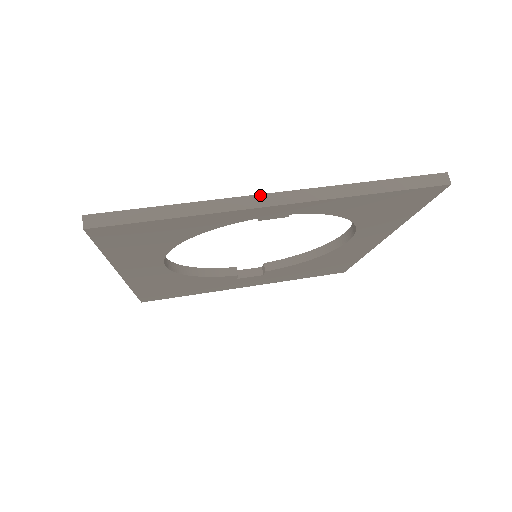
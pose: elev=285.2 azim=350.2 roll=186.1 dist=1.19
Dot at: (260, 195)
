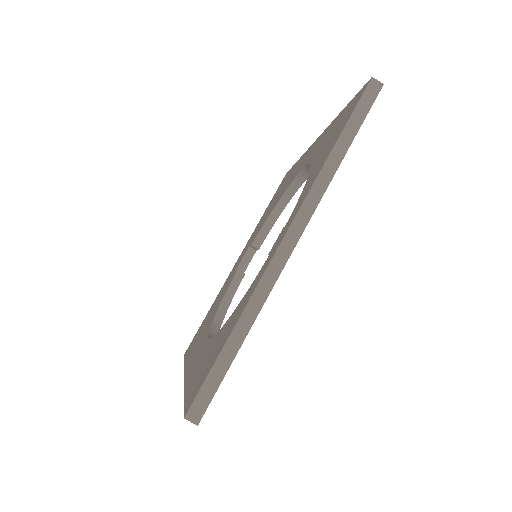
Dot at: (276, 253)
